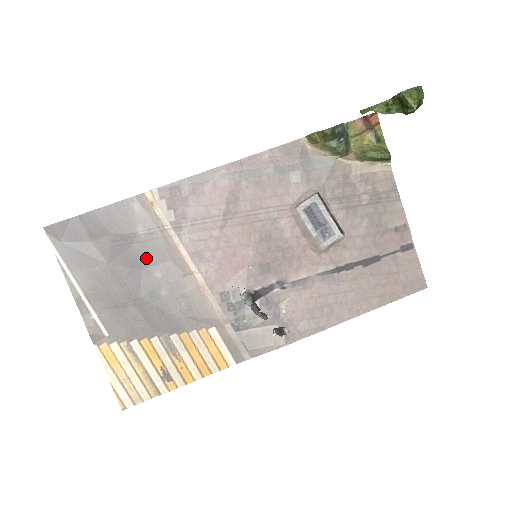
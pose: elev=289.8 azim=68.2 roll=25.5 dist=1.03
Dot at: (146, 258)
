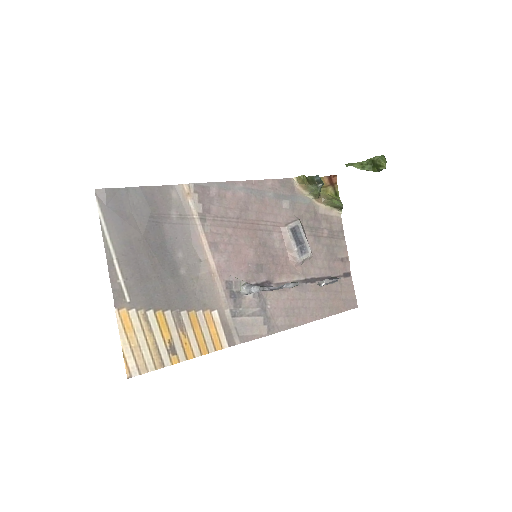
Dot at: (173, 239)
